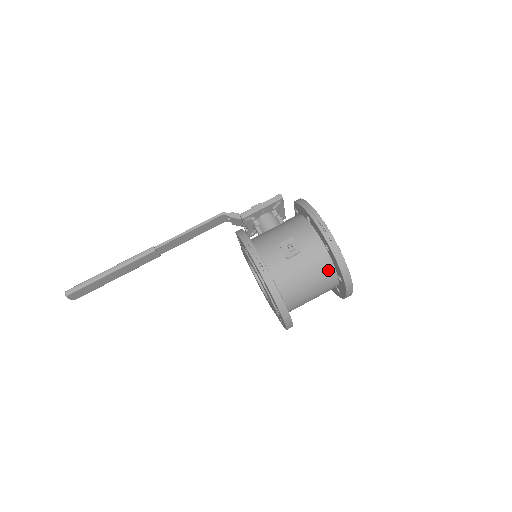
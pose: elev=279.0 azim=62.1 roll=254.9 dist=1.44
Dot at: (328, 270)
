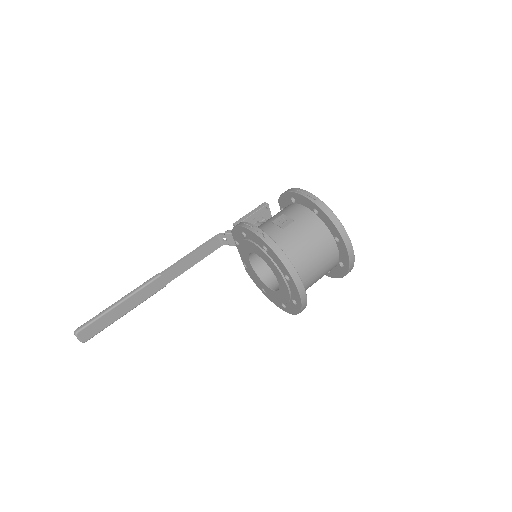
Dot at: (323, 233)
